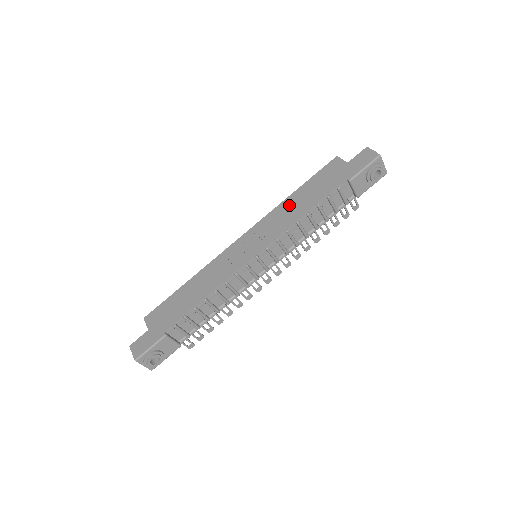
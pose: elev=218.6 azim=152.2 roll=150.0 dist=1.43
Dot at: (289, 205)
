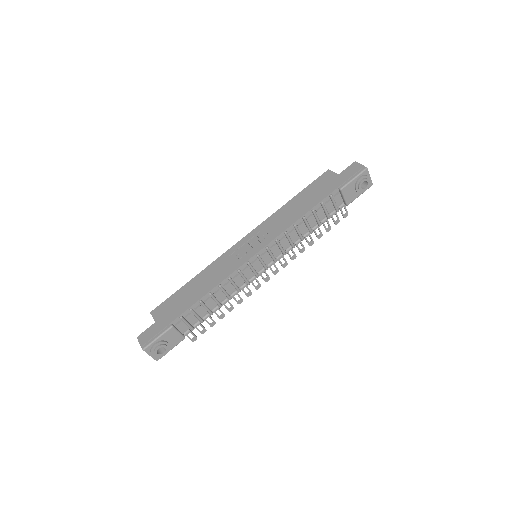
Dot at: (286, 211)
